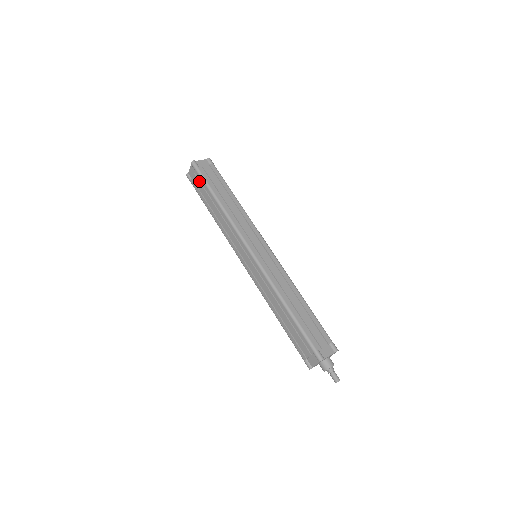
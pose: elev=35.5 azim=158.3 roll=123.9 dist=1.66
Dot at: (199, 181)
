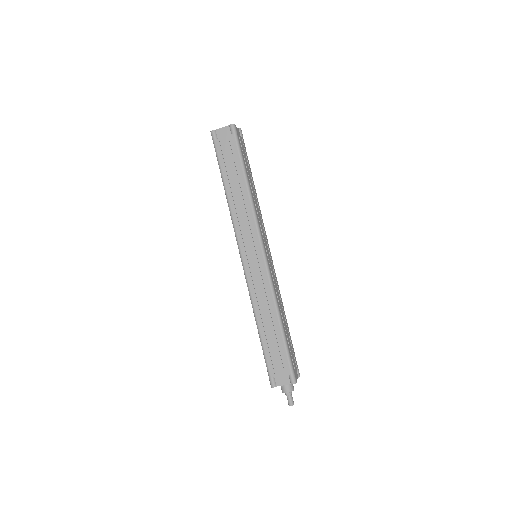
Dot at: (231, 148)
